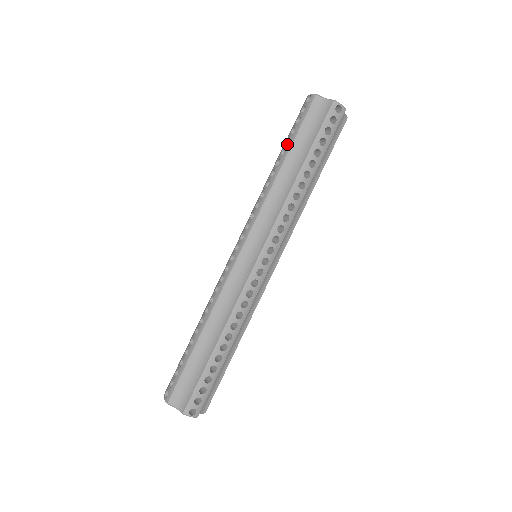
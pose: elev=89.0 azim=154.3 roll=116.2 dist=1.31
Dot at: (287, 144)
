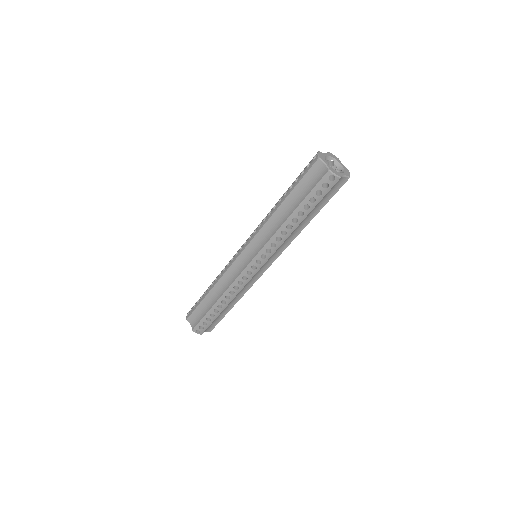
Dot at: (307, 210)
